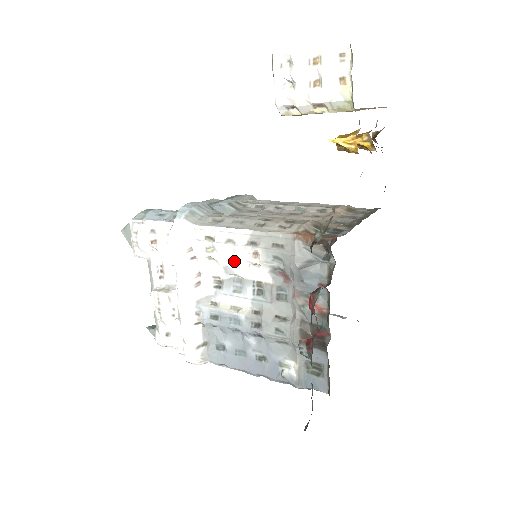
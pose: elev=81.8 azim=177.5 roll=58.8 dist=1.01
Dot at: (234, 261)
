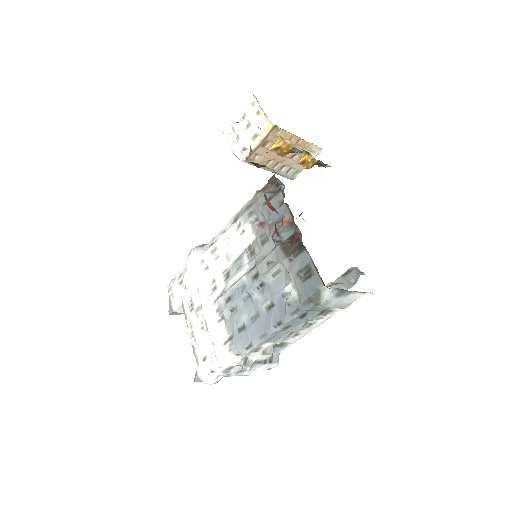
Dot at: (229, 243)
